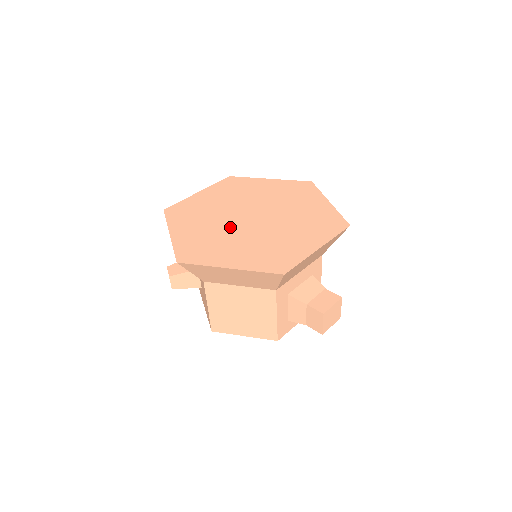
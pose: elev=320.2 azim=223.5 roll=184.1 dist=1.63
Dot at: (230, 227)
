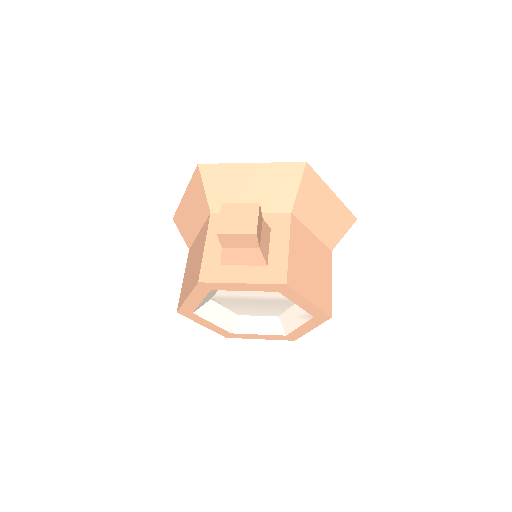
Dot at: occluded
